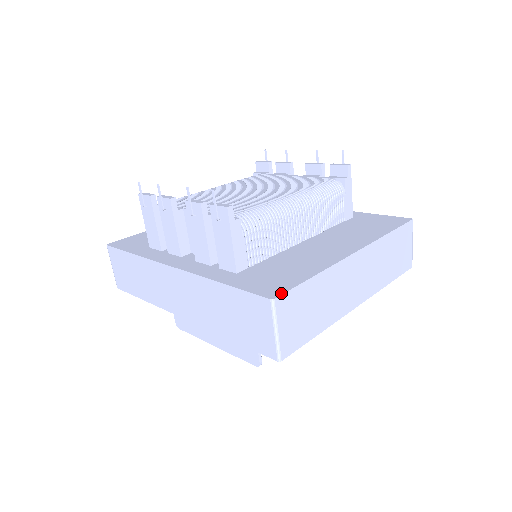
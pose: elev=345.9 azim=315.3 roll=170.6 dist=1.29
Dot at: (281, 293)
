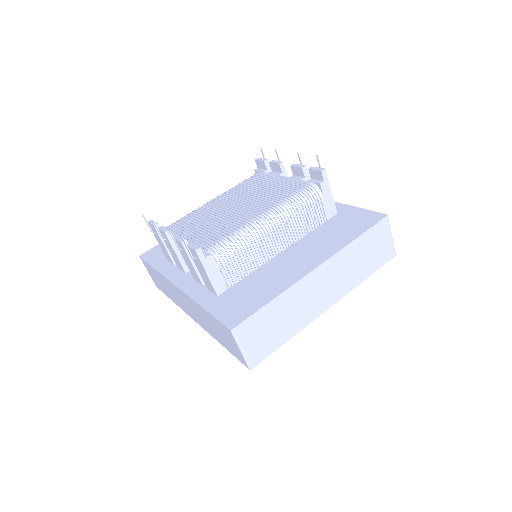
Dot at: (239, 322)
